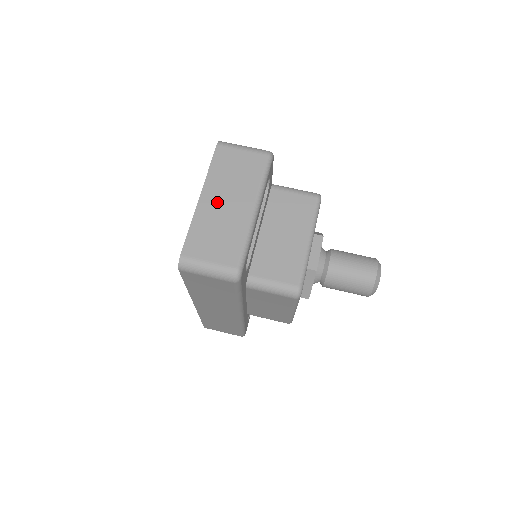
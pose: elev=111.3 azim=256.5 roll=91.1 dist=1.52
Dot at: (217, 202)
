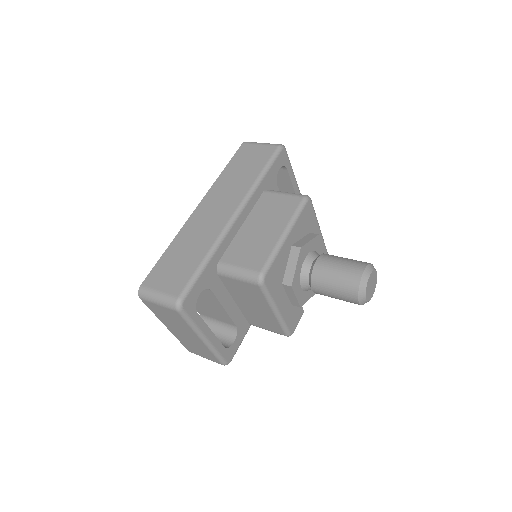
Dot at: occluded
